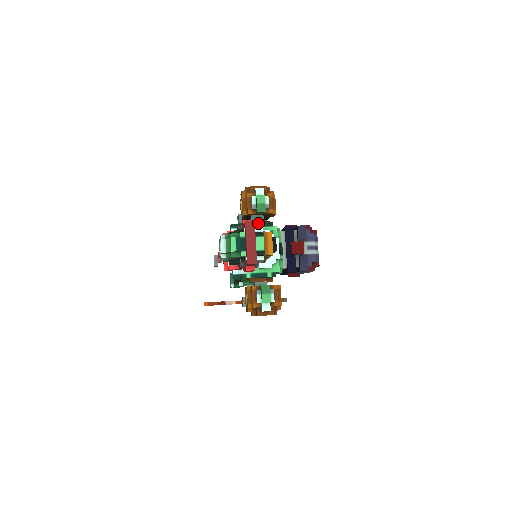
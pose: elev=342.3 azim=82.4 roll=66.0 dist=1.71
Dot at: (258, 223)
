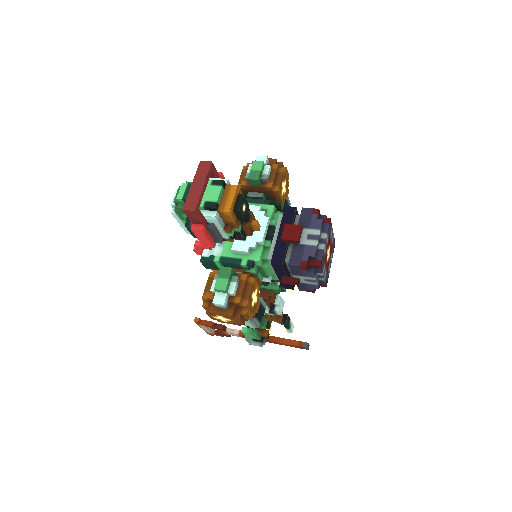
Dot at: (251, 199)
